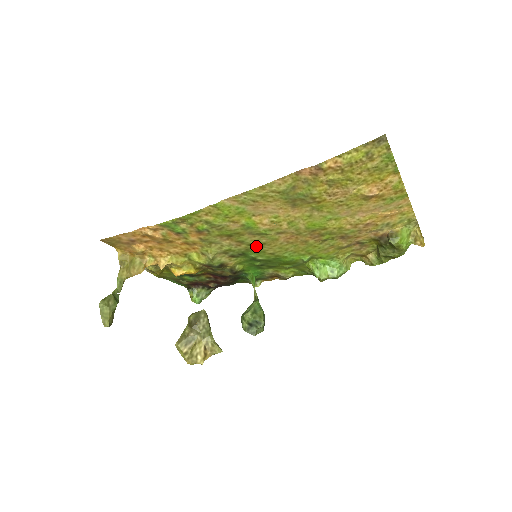
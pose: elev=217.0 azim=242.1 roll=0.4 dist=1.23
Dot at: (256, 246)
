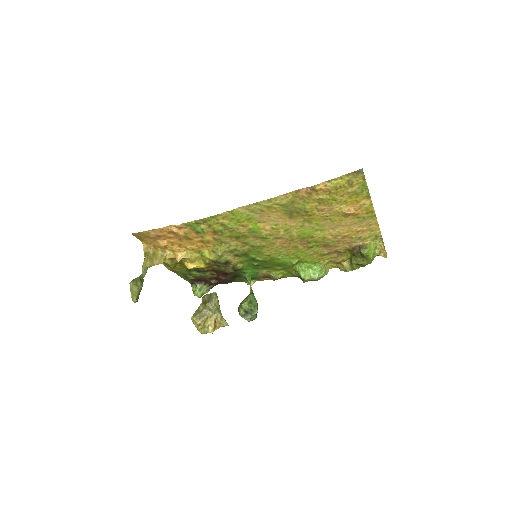
Dot at: (257, 248)
